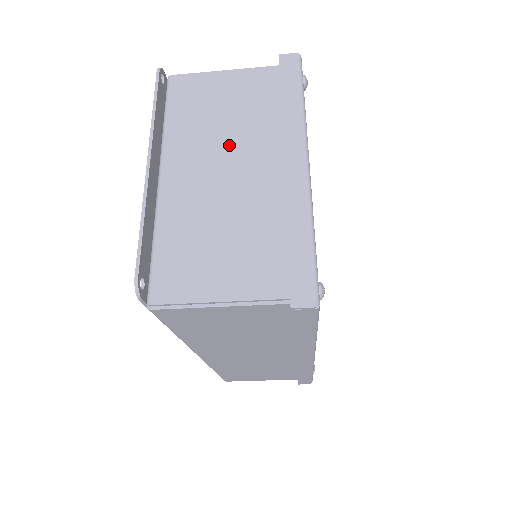
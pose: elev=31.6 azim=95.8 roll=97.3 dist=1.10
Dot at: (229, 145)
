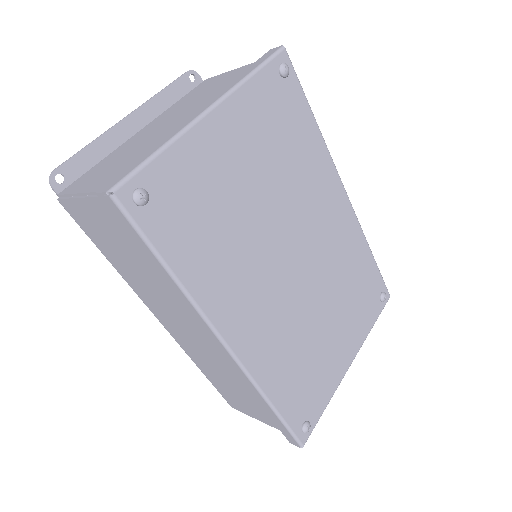
Dot at: (187, 109)
